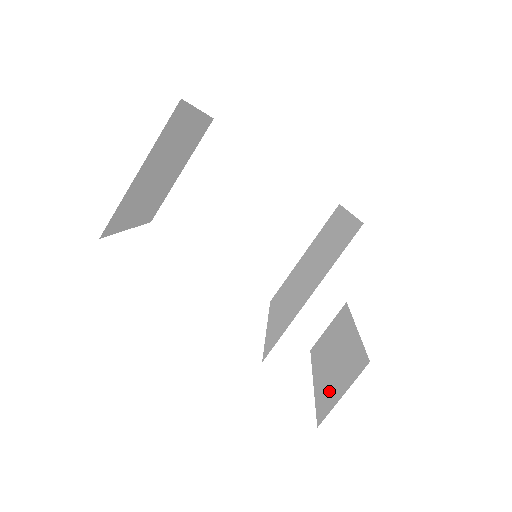
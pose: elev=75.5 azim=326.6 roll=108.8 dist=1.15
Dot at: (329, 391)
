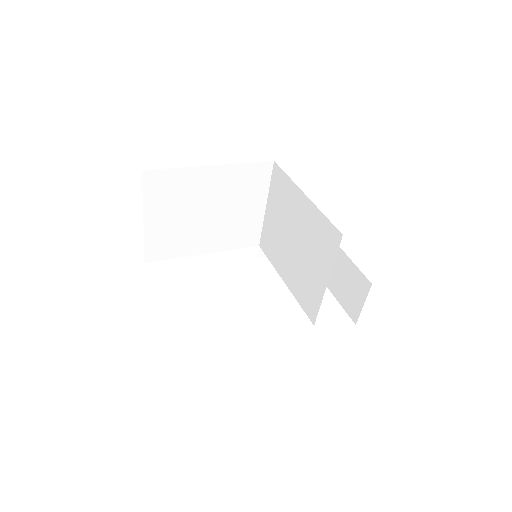
Dot at: (348, 298)
